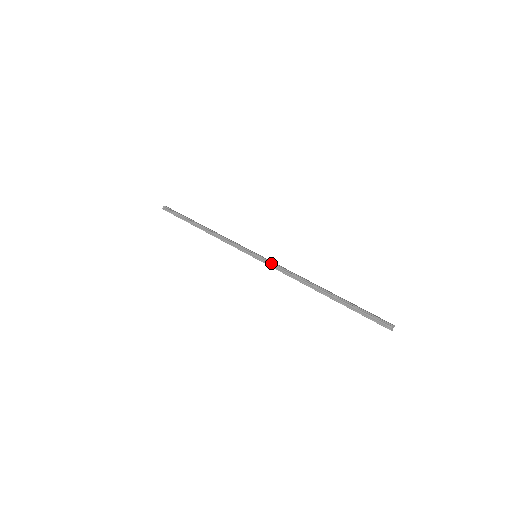
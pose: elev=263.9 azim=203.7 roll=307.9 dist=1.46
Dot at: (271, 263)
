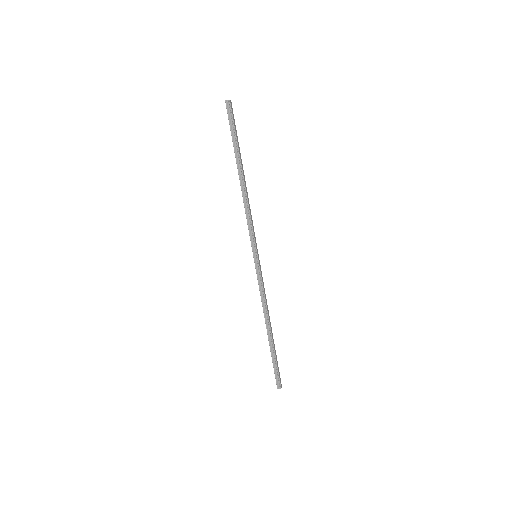
Dot at: (260, 277)
